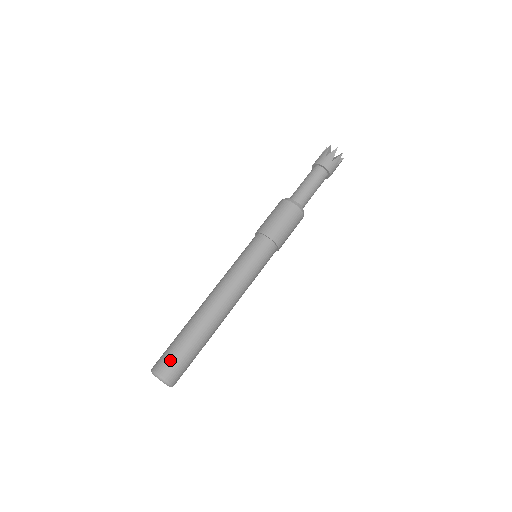
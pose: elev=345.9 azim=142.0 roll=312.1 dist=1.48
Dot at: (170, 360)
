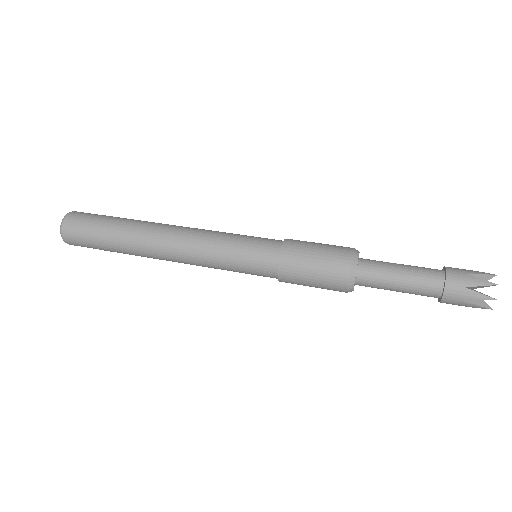
Dot at: (80, 232)
